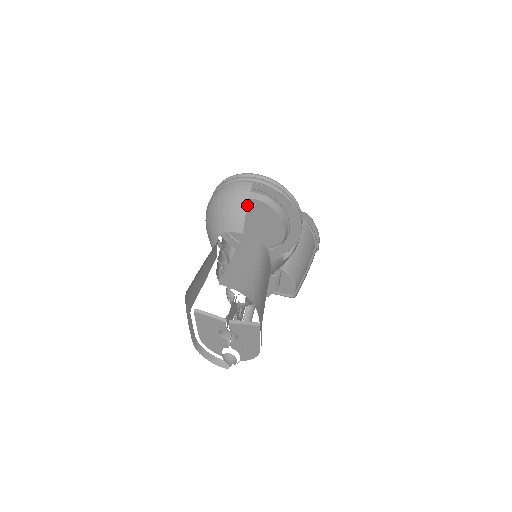
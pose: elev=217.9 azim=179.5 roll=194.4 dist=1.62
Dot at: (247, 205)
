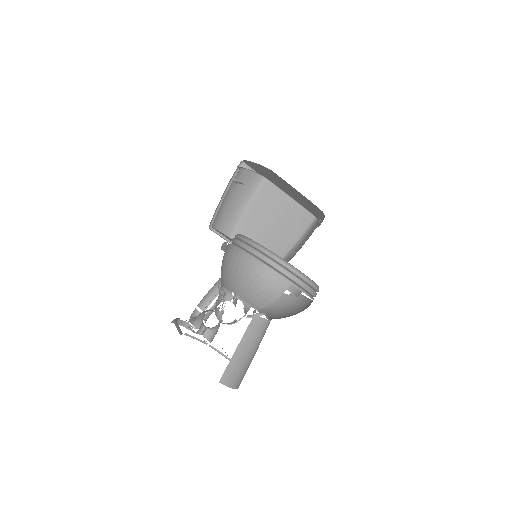
Dot at: occluded
